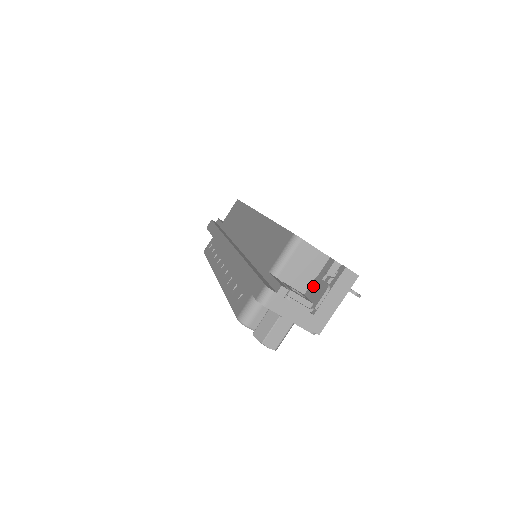
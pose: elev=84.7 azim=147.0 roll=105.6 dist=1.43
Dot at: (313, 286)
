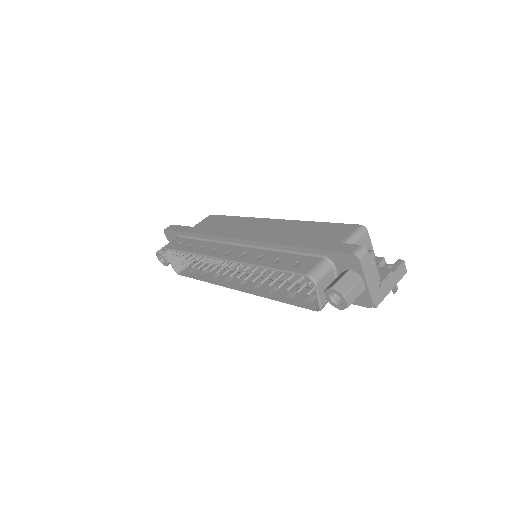
Dot at: occluded
